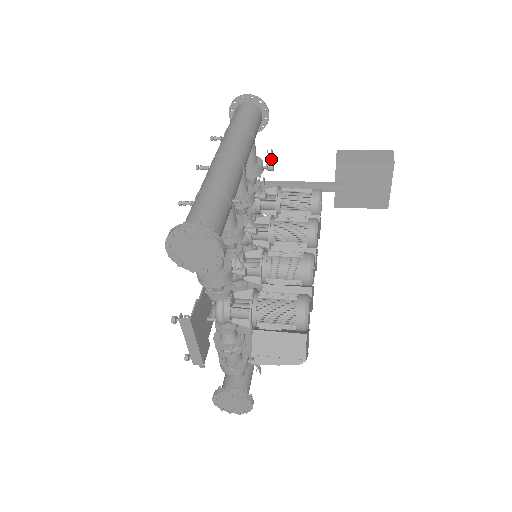
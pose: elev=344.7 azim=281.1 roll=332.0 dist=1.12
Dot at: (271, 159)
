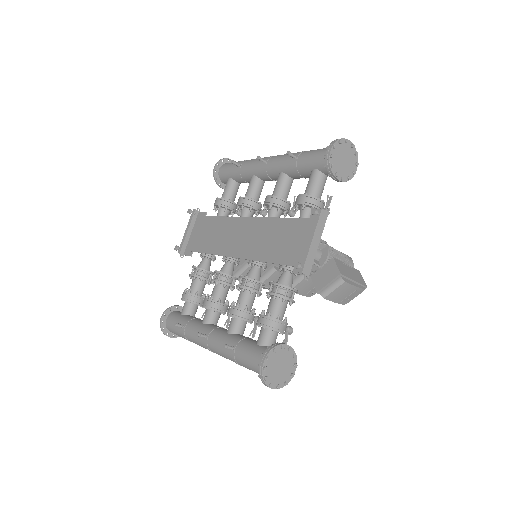
Dot at: occluded
